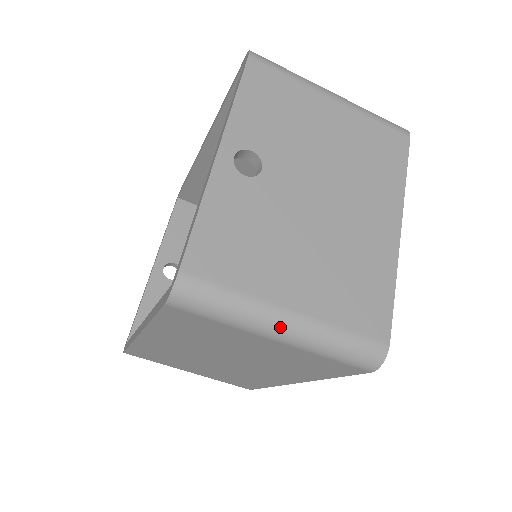
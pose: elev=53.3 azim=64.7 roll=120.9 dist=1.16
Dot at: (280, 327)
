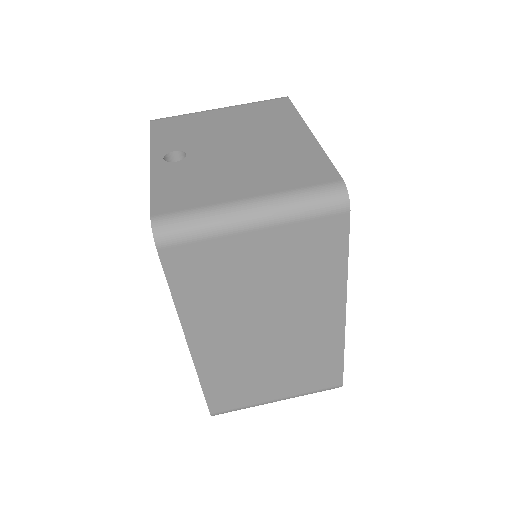
Dot at: (247, 213)
